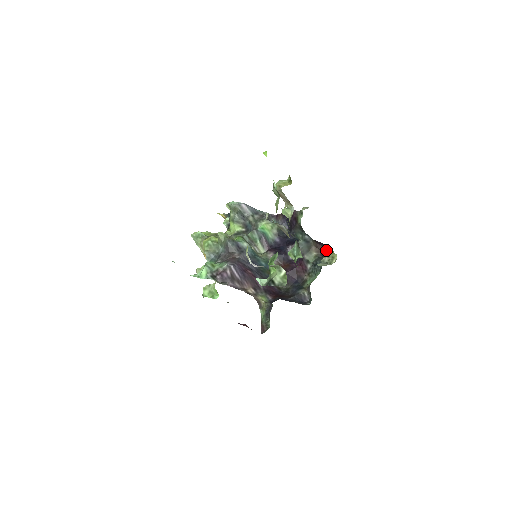
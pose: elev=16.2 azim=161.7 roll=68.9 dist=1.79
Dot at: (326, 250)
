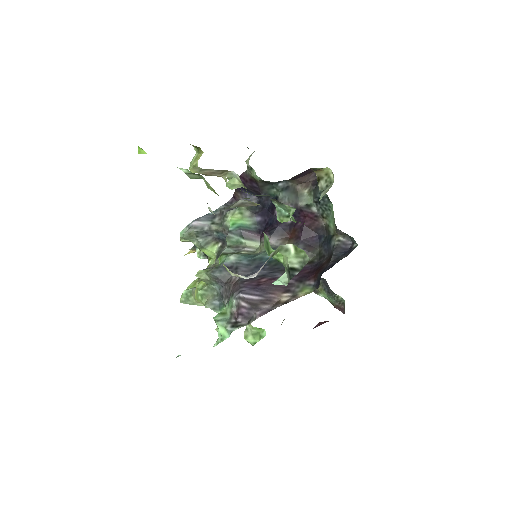
Dot at: (313, 175)
